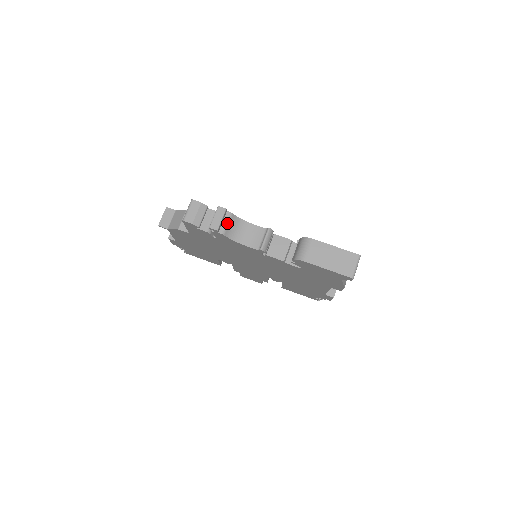
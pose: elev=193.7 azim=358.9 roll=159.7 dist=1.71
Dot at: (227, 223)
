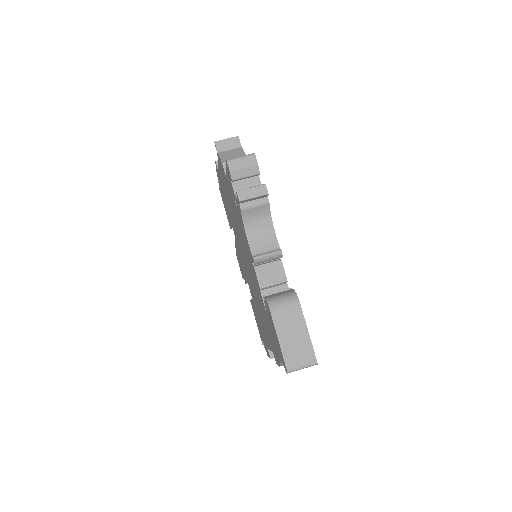
Dot at: (255, 205)
